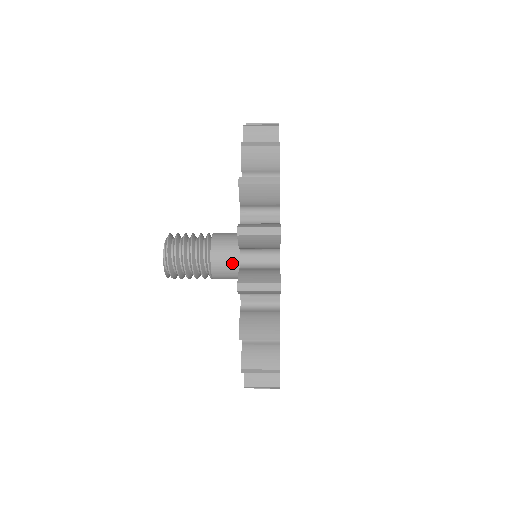
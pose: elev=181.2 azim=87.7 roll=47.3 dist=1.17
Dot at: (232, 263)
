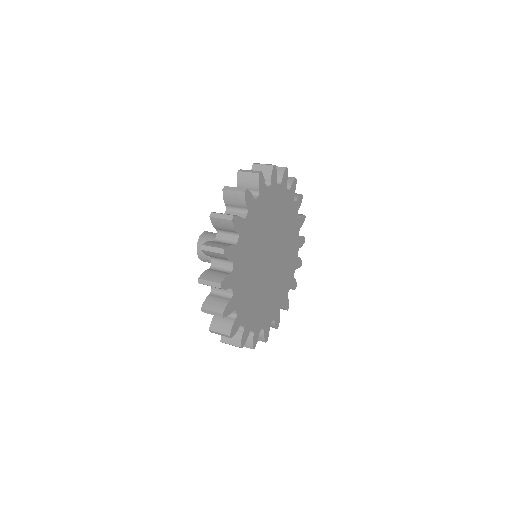
Dot at: occluded
